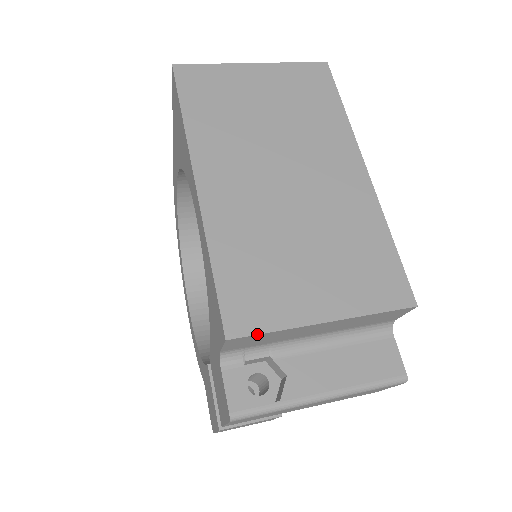
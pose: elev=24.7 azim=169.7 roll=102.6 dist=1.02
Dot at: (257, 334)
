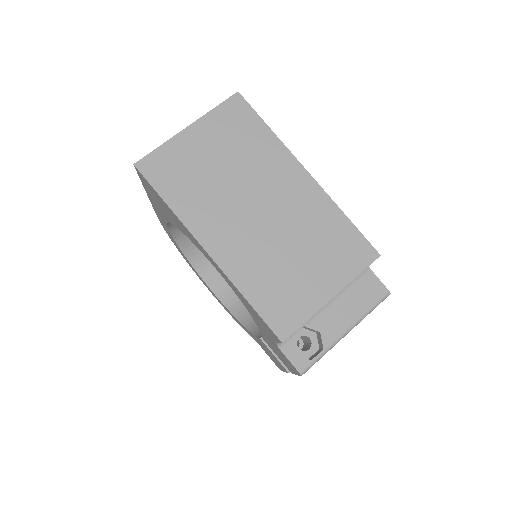
Dot at: occluded
